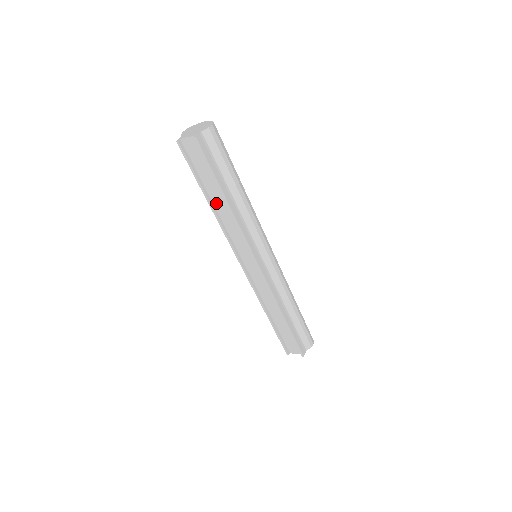
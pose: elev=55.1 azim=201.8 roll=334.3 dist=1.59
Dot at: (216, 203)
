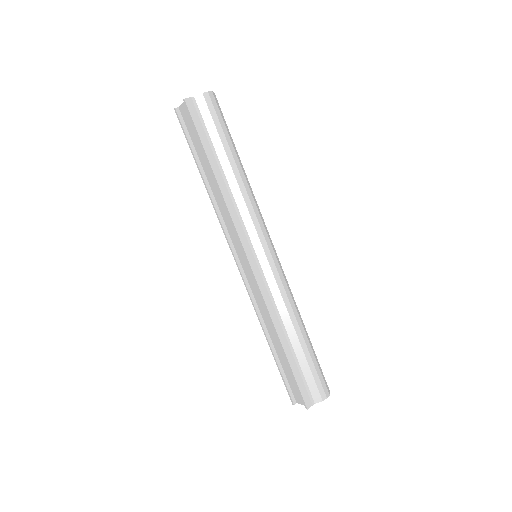
Dot at: (210, 181)
